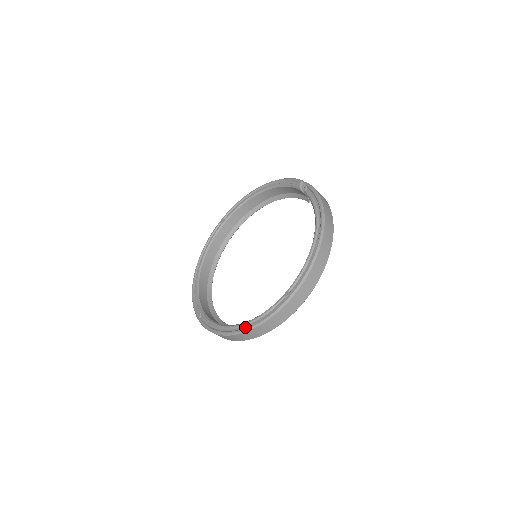
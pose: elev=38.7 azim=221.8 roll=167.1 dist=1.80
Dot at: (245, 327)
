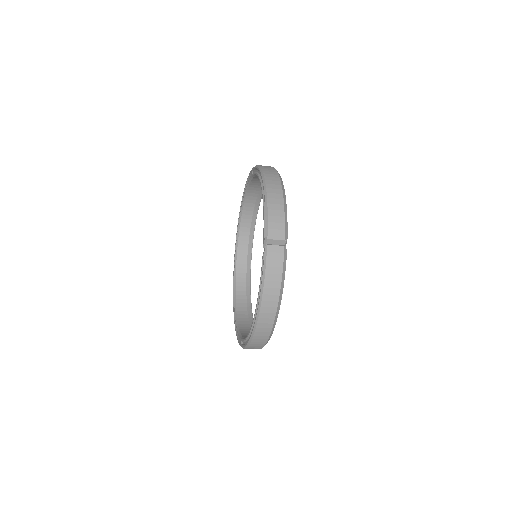
Dot at: (235, 321)
